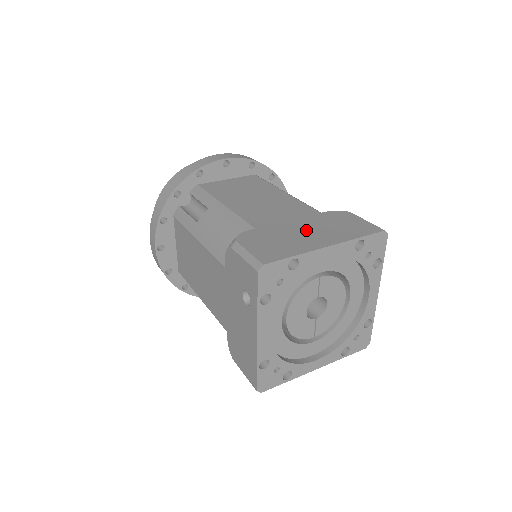
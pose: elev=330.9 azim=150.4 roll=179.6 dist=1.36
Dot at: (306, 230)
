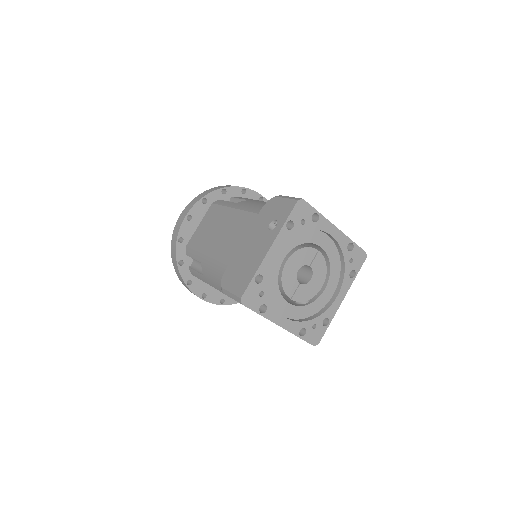
Dot at: occluded
